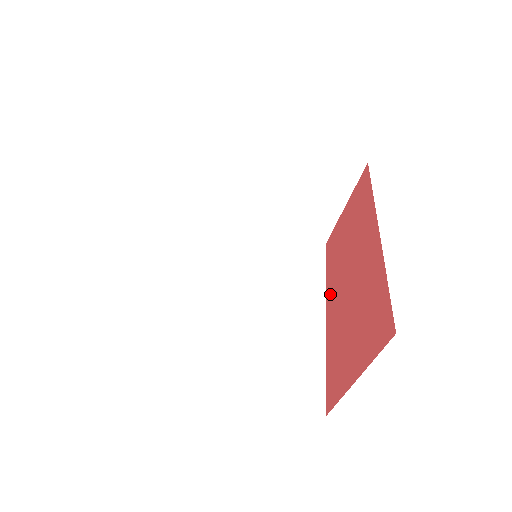
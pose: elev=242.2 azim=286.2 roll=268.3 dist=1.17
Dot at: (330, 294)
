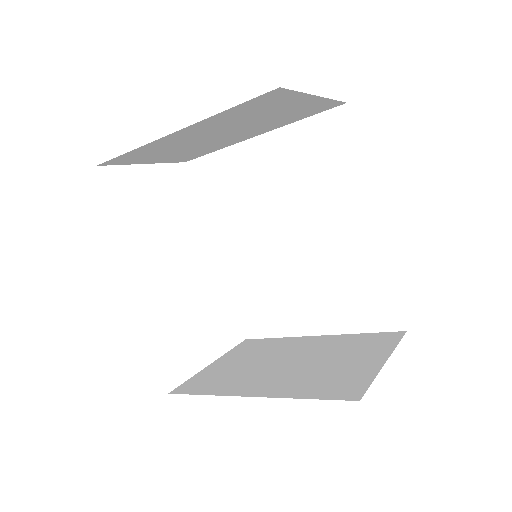
Dot at: occluded
